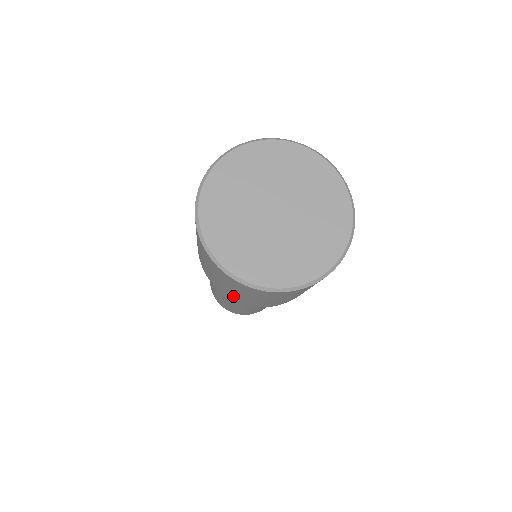
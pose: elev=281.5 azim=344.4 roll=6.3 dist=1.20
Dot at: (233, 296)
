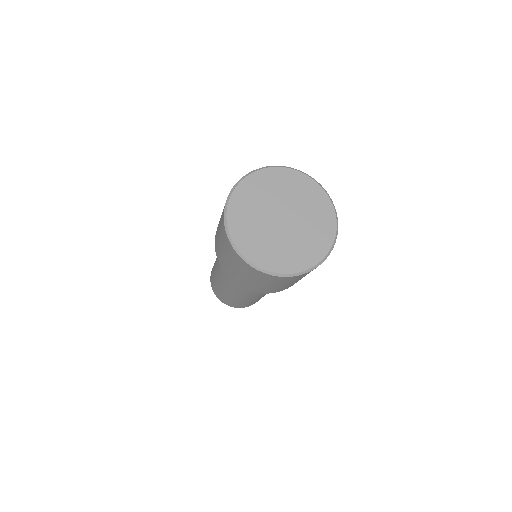
Dot at: occluded
